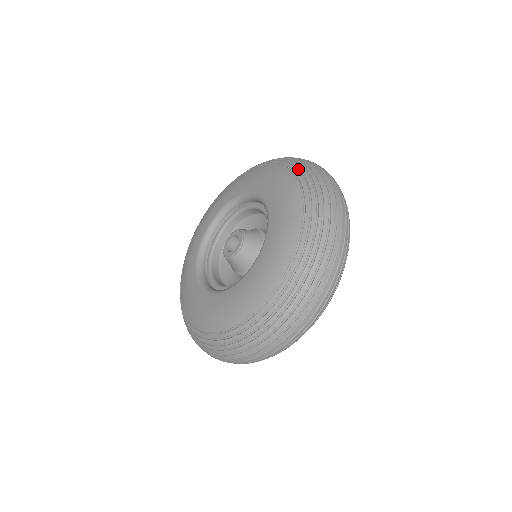
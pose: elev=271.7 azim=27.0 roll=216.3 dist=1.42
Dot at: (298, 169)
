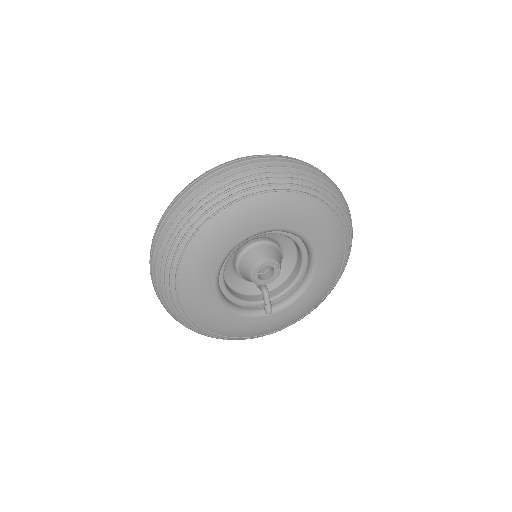
Dot at: occluded
